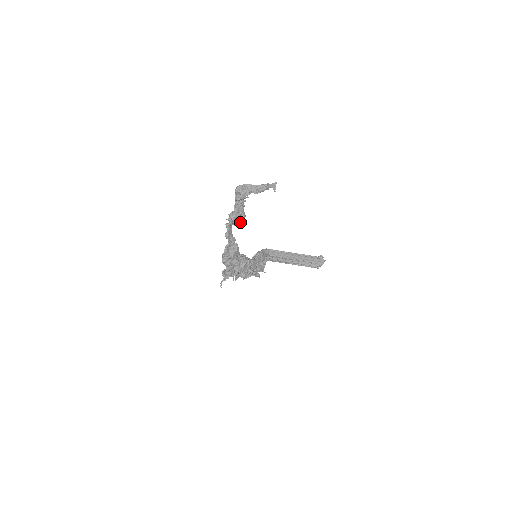
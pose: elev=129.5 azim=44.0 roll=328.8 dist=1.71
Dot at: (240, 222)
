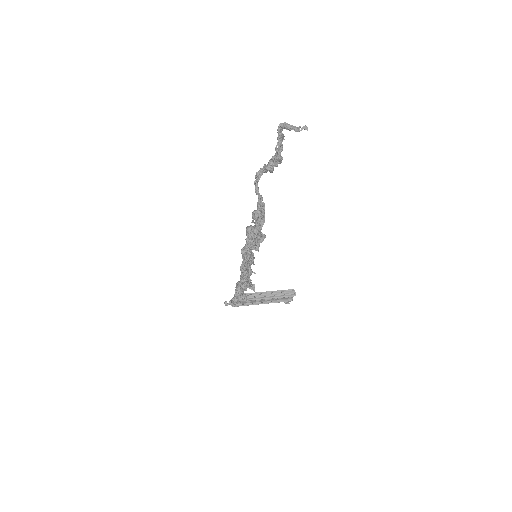
Dot at: (282, 157)
